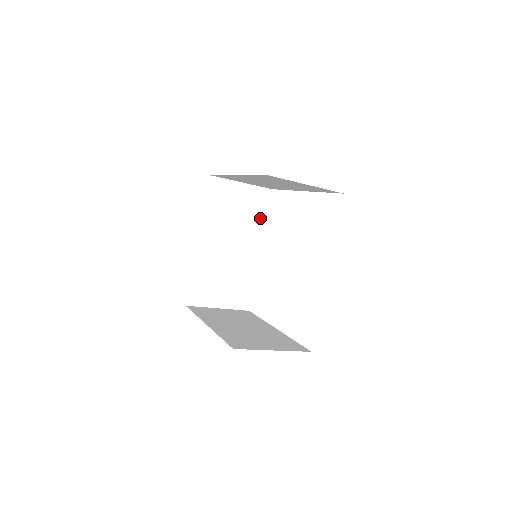
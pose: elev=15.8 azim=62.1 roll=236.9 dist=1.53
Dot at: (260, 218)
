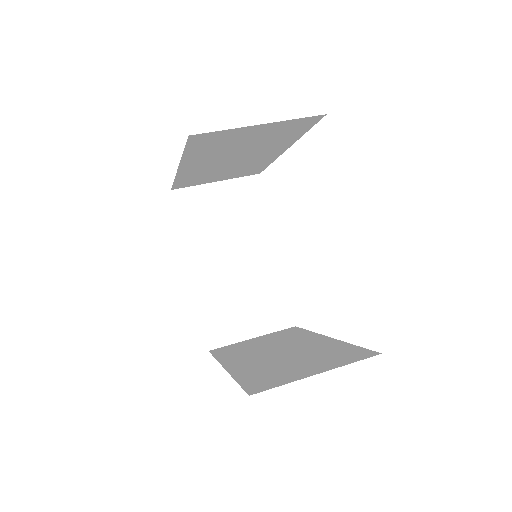
Dot at: (292, 136)
